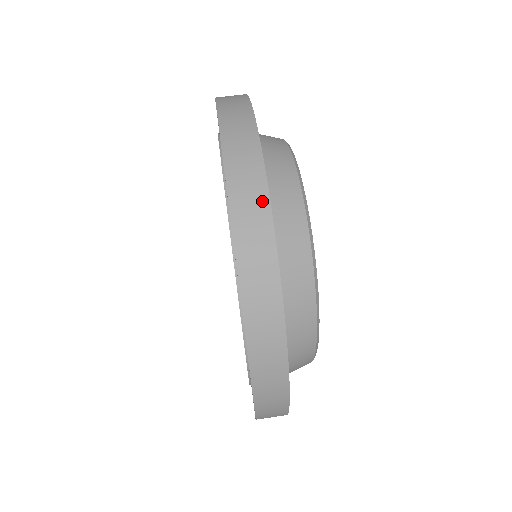
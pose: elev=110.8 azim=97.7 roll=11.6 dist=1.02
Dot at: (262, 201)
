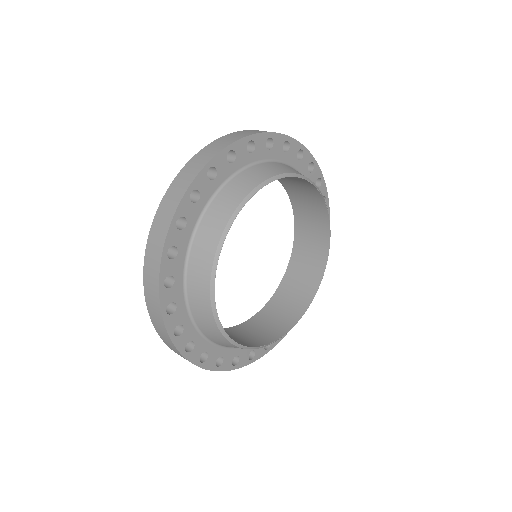
Dot at: (274, 132)
